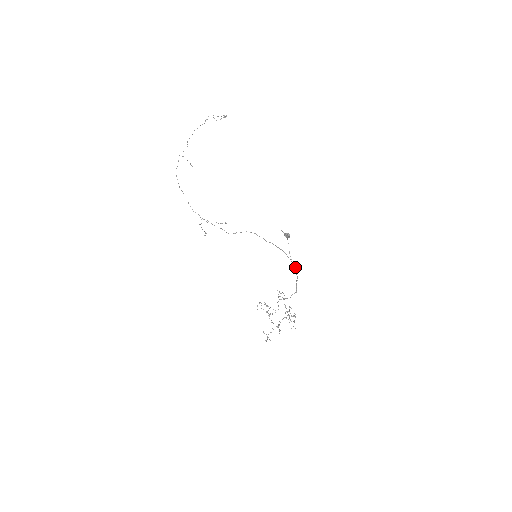
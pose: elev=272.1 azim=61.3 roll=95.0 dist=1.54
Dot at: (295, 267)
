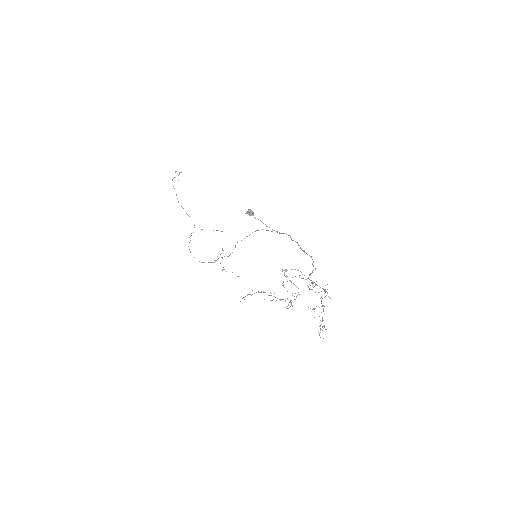
Dot at: occluded
